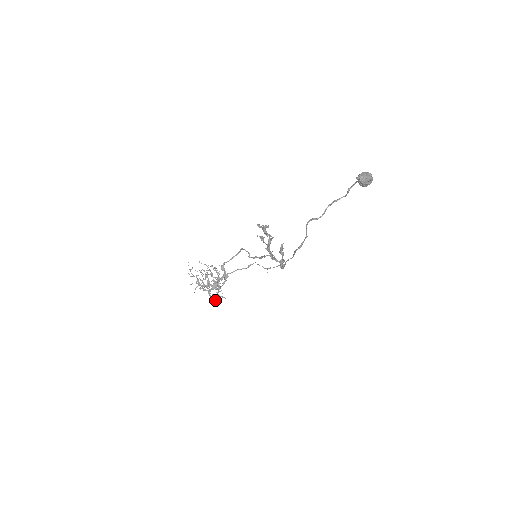
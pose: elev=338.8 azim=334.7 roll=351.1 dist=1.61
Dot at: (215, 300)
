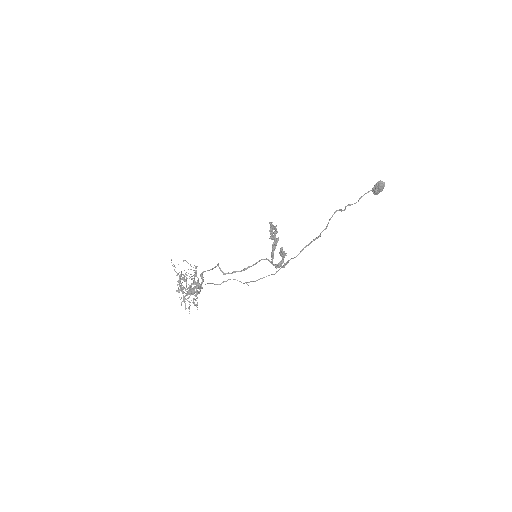
Dot at: (189, 307)
